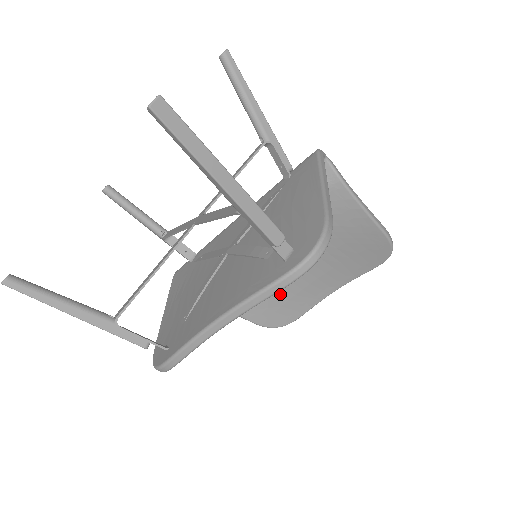
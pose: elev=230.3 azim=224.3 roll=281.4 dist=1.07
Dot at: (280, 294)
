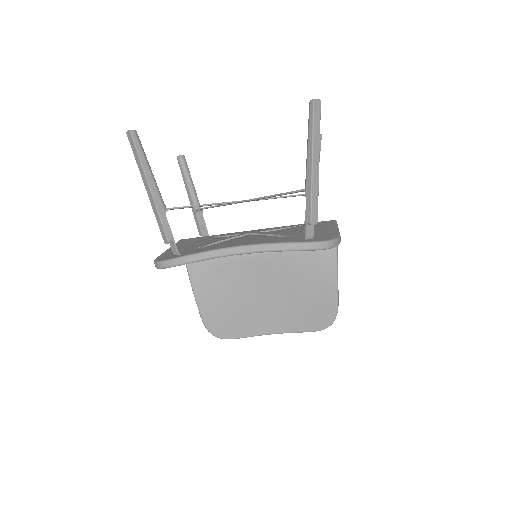
Dot at: (237, 308)
